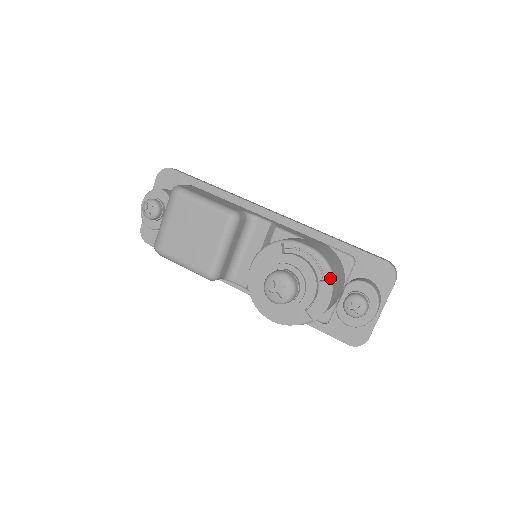
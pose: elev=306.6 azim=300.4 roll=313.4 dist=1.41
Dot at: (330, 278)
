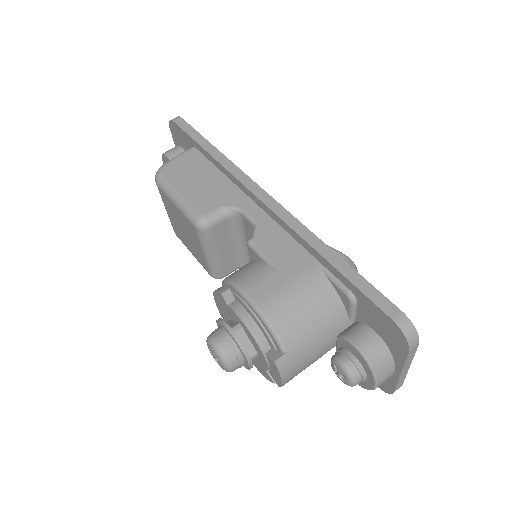
Dot at: (280, 351)
